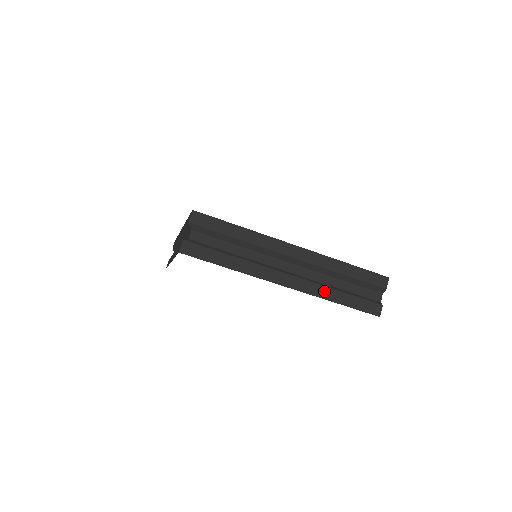
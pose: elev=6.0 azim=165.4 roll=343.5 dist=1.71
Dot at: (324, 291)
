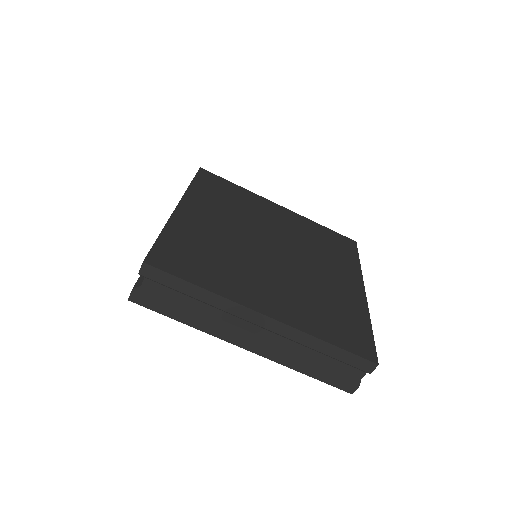
Dot at: (291, 361)
